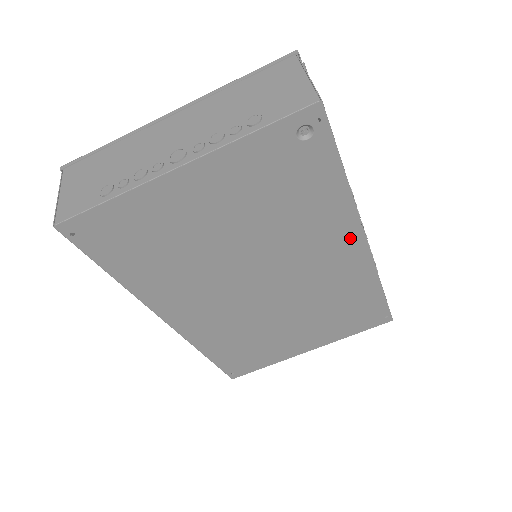
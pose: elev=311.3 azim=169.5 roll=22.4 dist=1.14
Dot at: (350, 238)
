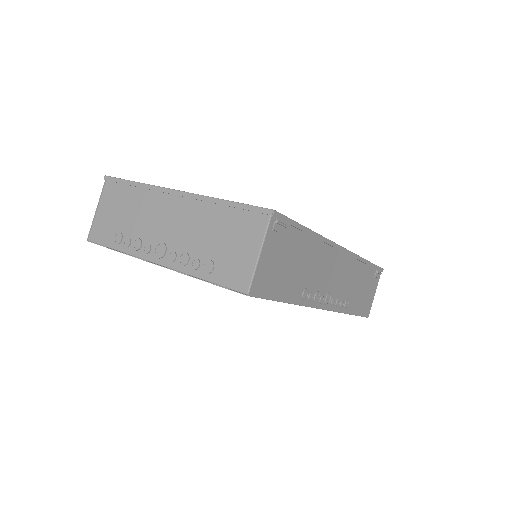
Dot at: occluded
